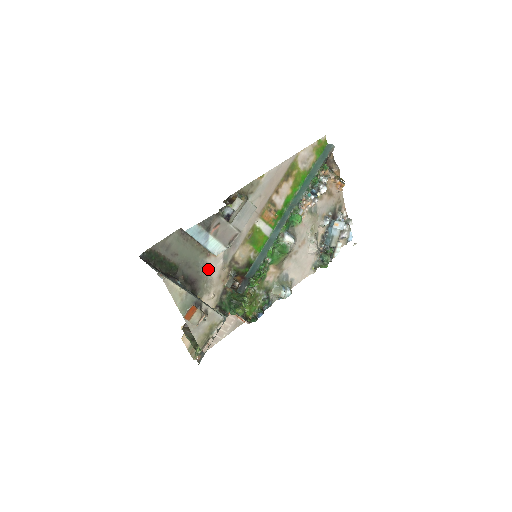
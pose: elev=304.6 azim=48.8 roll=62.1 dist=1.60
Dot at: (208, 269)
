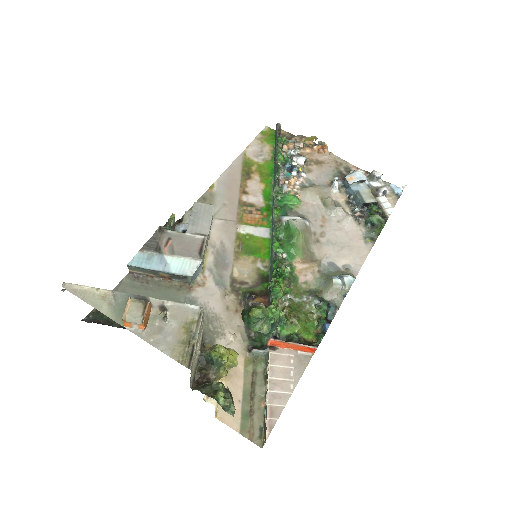
Dot at: (202, 305)
